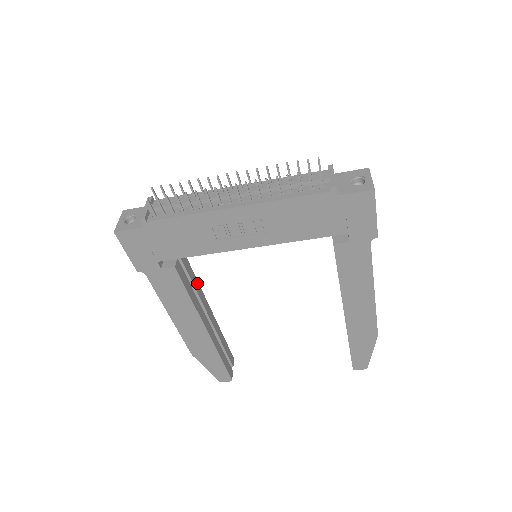
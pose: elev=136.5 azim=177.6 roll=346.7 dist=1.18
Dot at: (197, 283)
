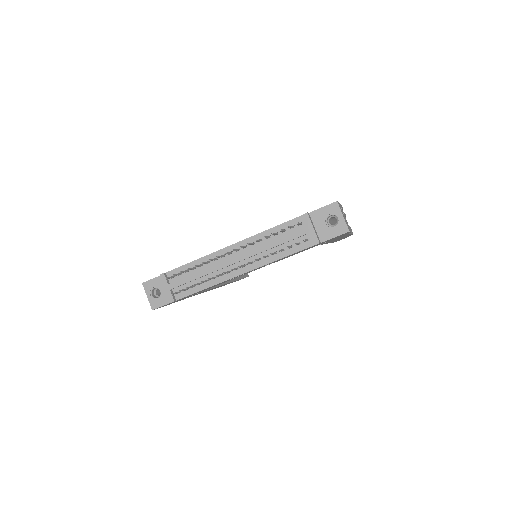
Dot at: occluded
